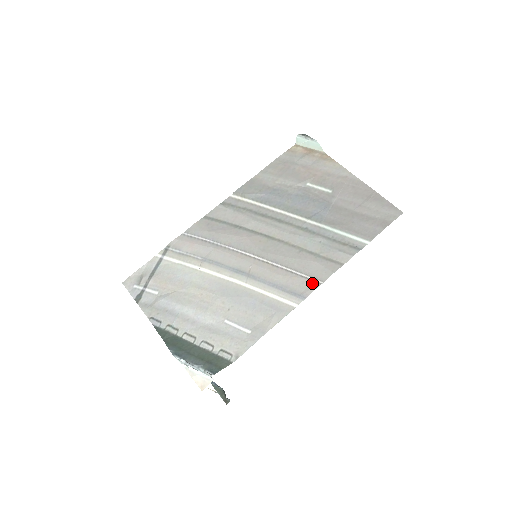
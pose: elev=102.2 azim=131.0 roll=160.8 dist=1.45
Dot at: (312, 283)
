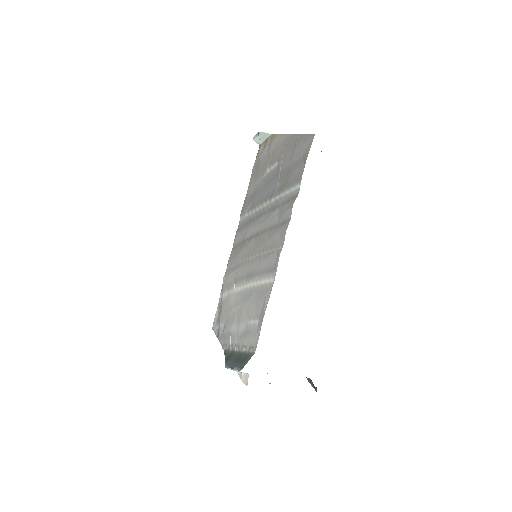
Dot at: (278, 253)
